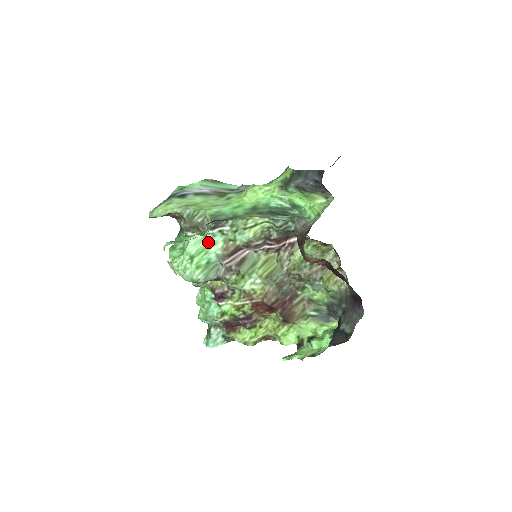
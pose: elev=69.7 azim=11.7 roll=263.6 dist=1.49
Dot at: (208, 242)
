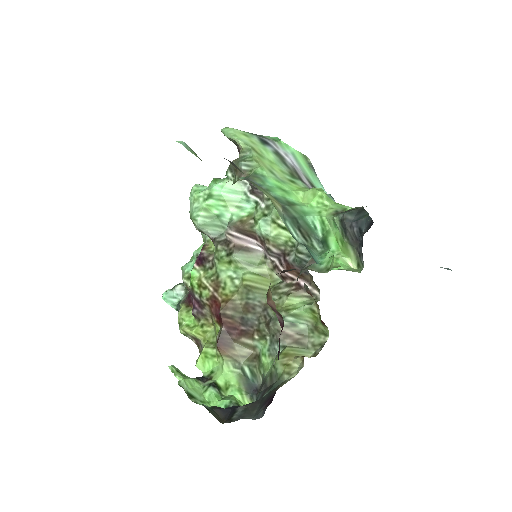
Dot at: (237, 200)
